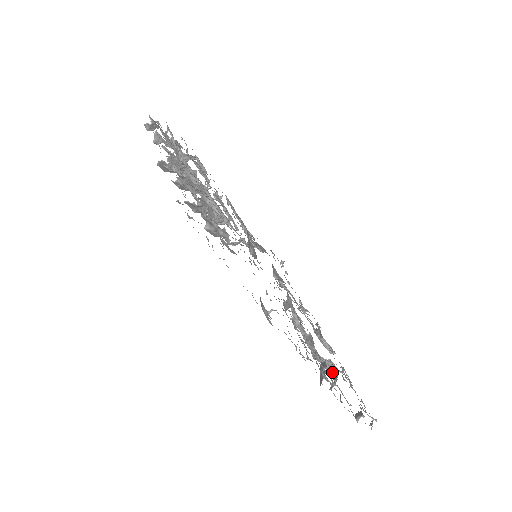
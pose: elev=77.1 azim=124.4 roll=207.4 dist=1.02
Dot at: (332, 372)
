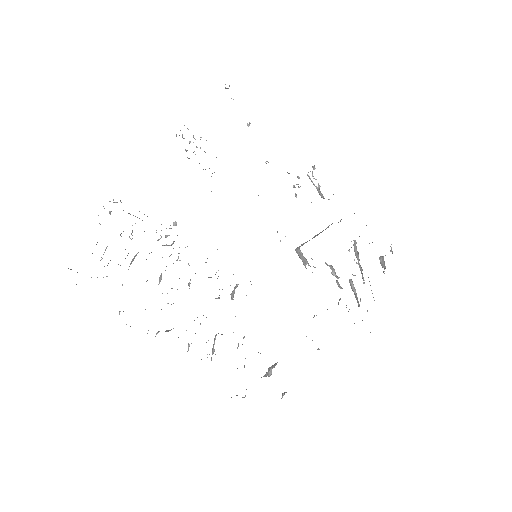
Dot at: occluded
